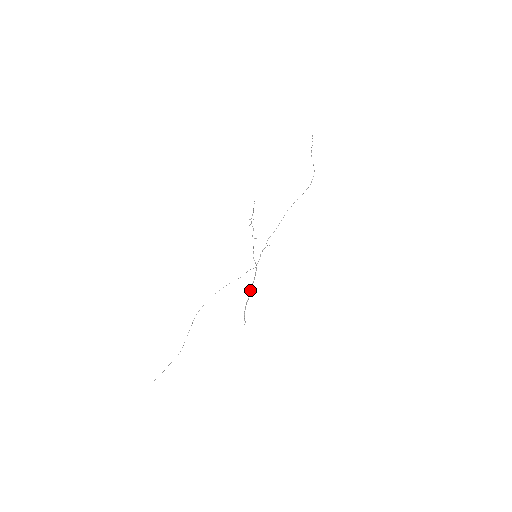
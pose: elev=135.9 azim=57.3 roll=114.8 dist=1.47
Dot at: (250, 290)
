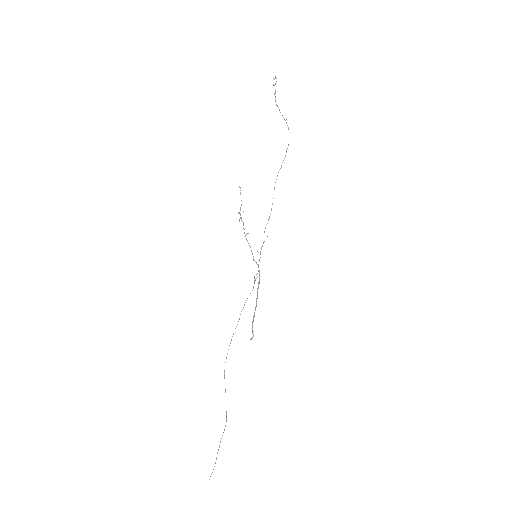
Dot at: (256, 299)
